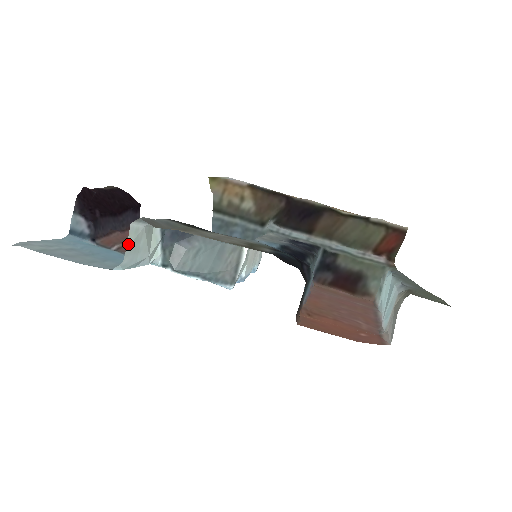
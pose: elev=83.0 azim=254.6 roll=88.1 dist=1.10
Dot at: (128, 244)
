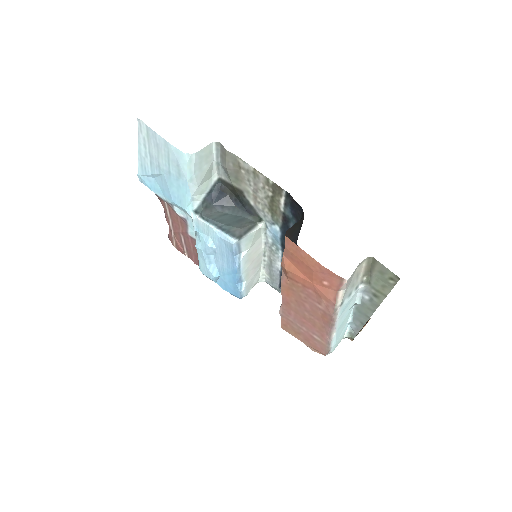
Dot at: (204, 150)
